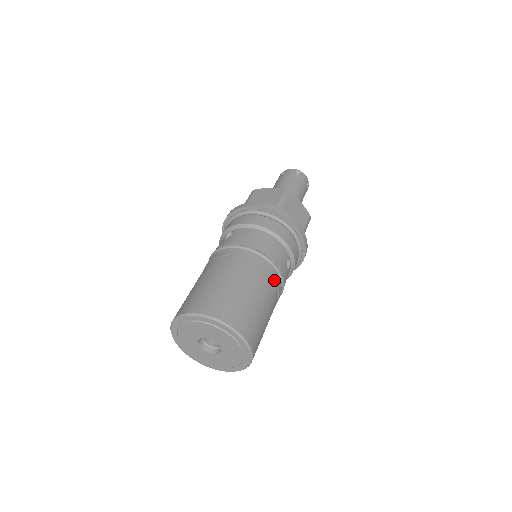
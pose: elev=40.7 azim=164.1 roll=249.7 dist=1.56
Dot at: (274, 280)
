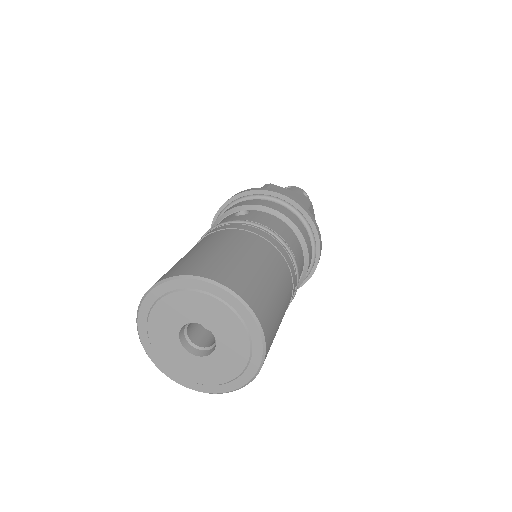
Dot at: (293, 288)
